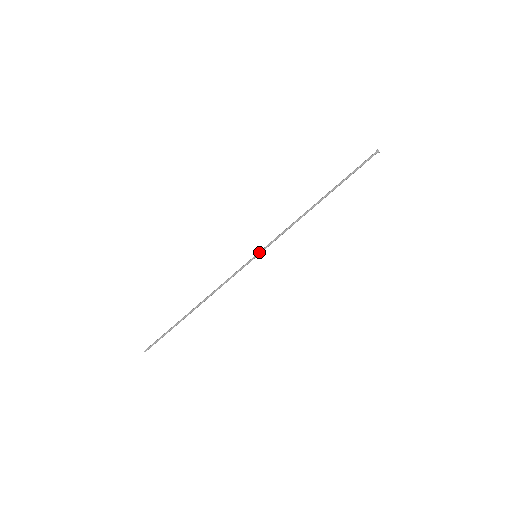
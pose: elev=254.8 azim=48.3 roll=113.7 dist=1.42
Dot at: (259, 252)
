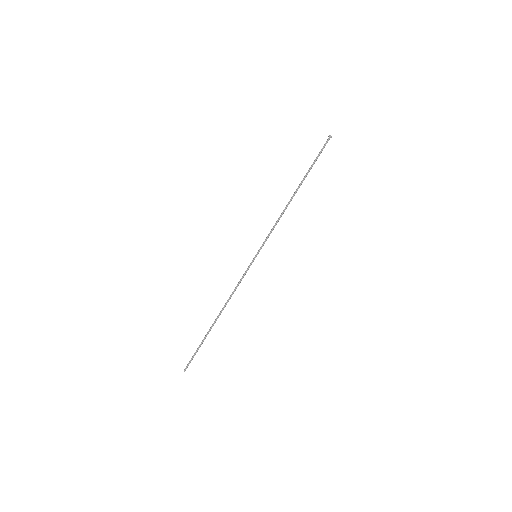
Dot at: (258, 252)
